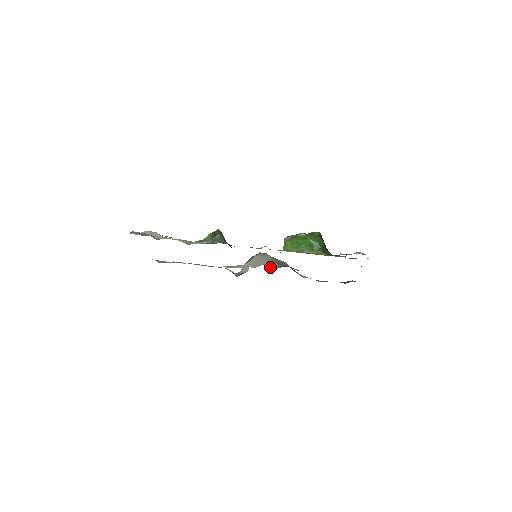
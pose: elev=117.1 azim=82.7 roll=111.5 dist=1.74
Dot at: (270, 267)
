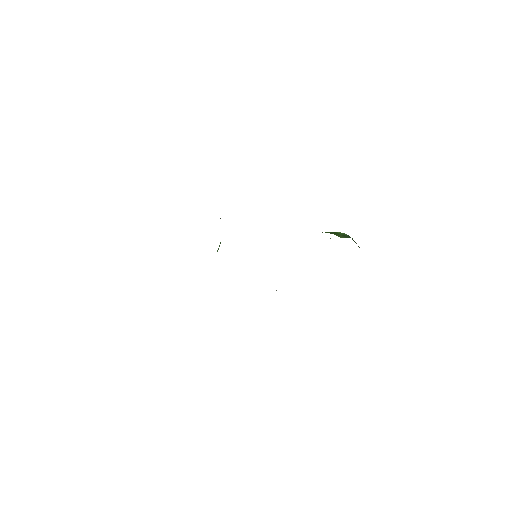
Dot at: occluded
